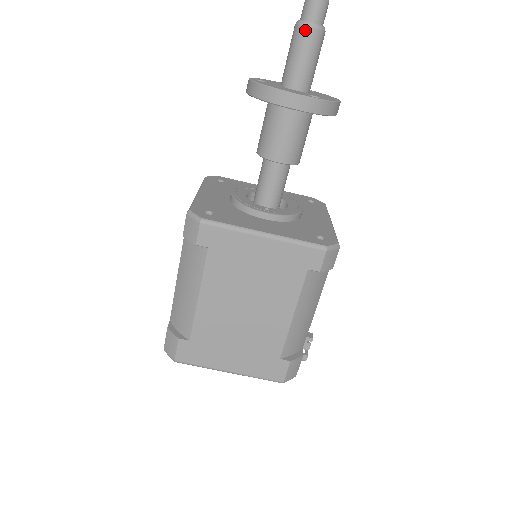
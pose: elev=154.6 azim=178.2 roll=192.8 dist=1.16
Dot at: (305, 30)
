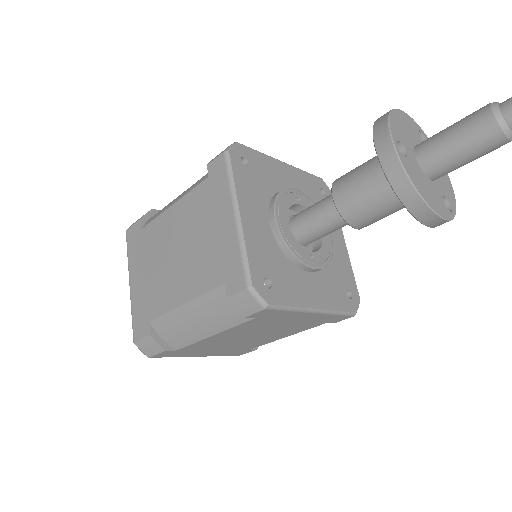
Dot at: (501, 139)
